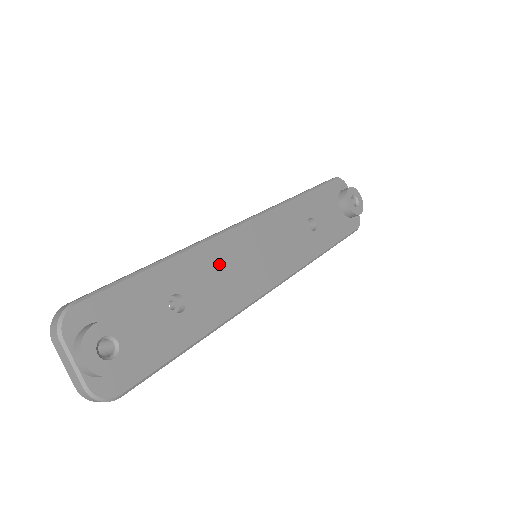
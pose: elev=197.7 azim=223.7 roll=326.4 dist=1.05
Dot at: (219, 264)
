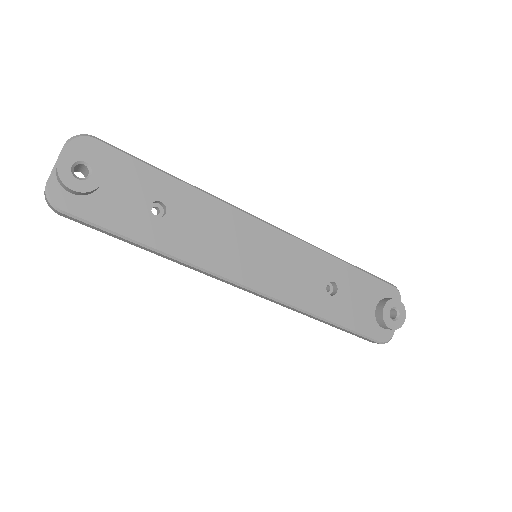
Dot at: (217, 223)
